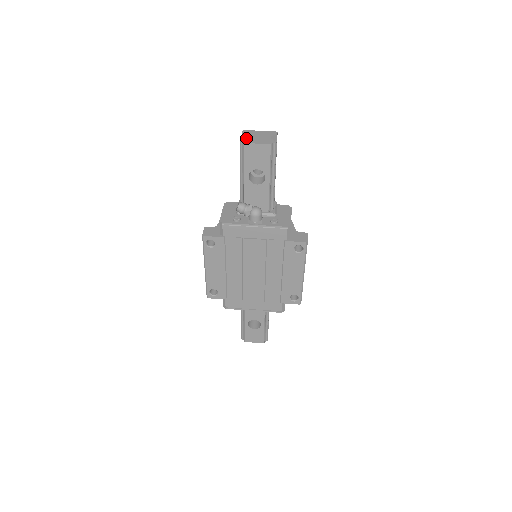
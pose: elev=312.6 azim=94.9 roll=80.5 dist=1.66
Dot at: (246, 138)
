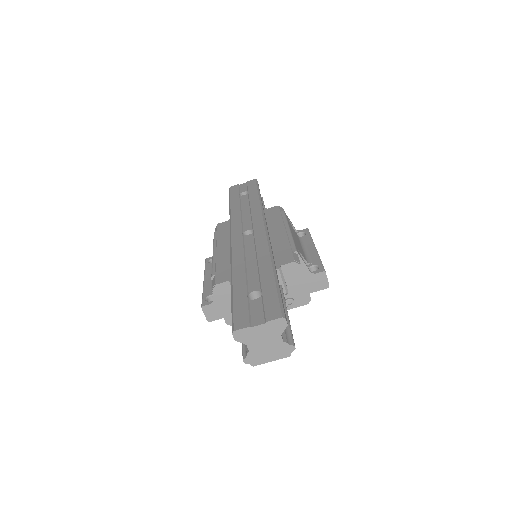
Dot at: (249, 355)
